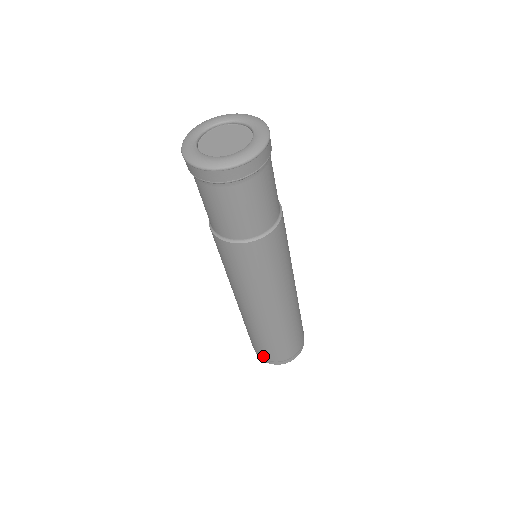
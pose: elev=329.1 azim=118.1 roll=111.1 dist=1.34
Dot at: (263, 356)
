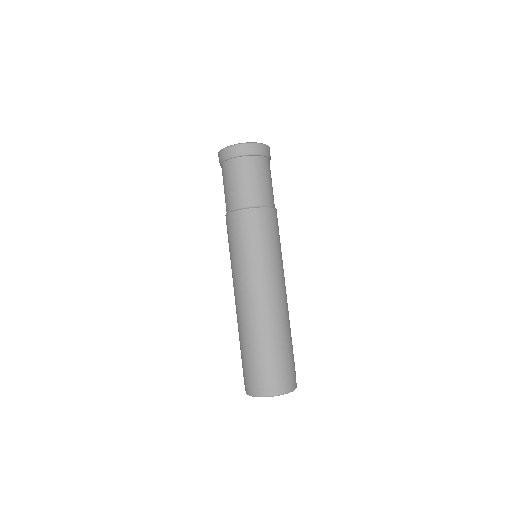
Dot at: (259, 383)
